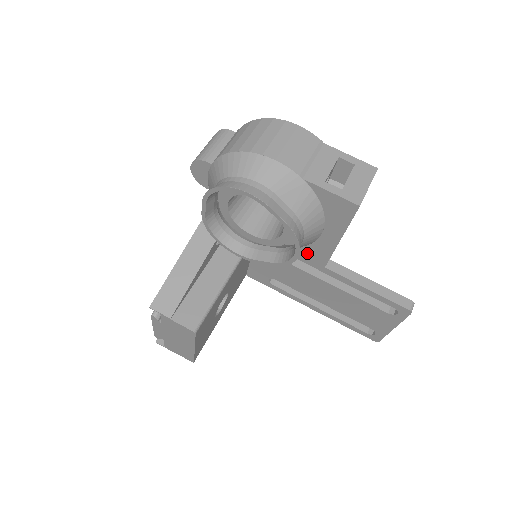
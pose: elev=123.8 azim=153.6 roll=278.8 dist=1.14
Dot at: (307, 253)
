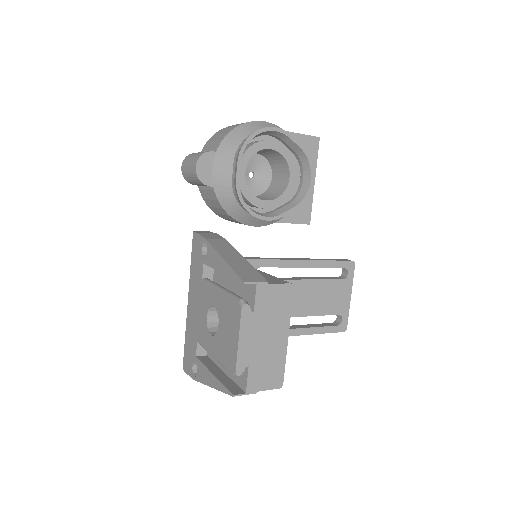
Dot at: (296, 214)
